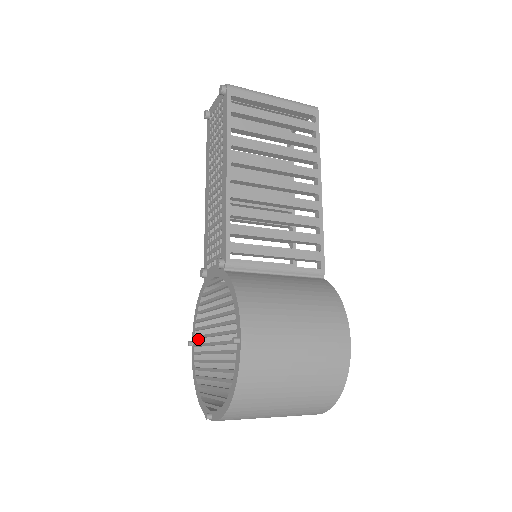
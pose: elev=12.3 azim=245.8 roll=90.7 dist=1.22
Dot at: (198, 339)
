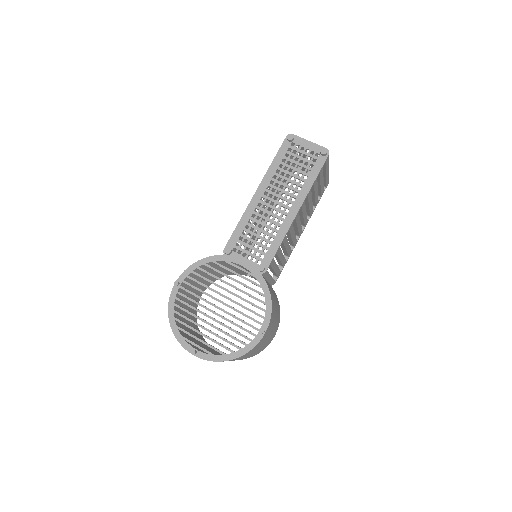
Dot at: (183, 282)
